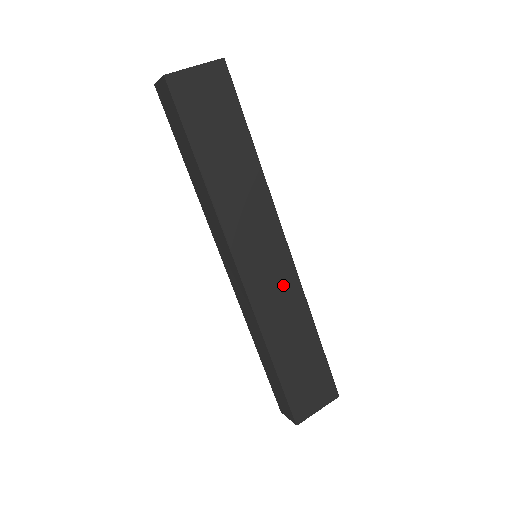
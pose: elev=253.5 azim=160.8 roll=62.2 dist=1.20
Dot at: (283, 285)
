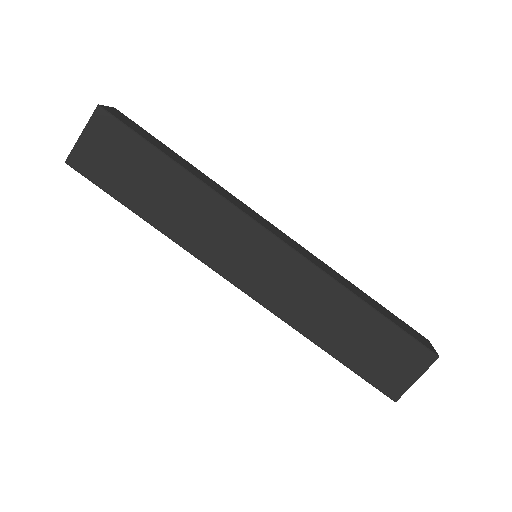
Dot at: (292, 275)
